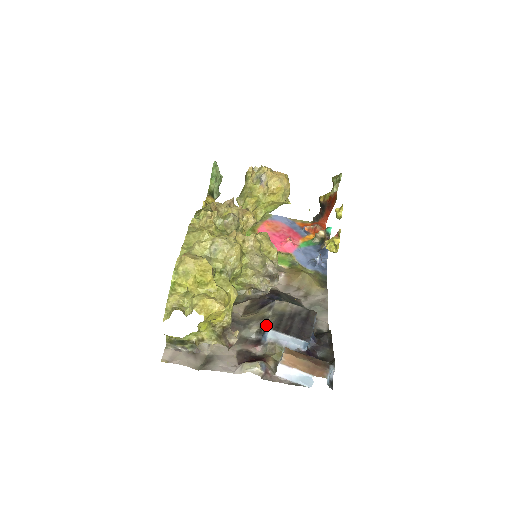
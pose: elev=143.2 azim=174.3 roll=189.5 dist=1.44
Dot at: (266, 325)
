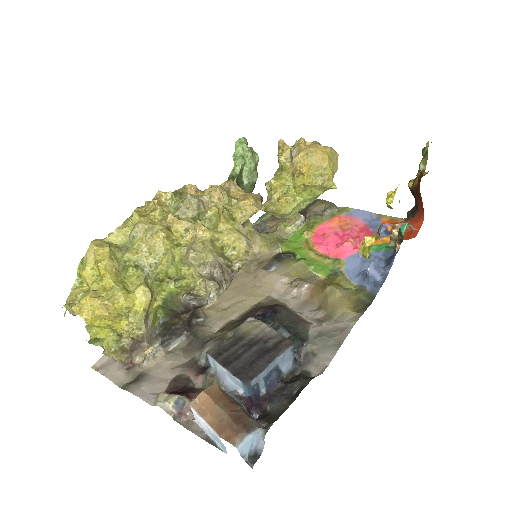
Dot at: occluded
